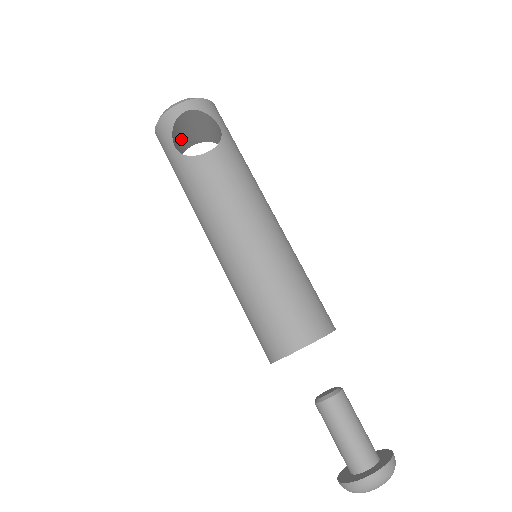
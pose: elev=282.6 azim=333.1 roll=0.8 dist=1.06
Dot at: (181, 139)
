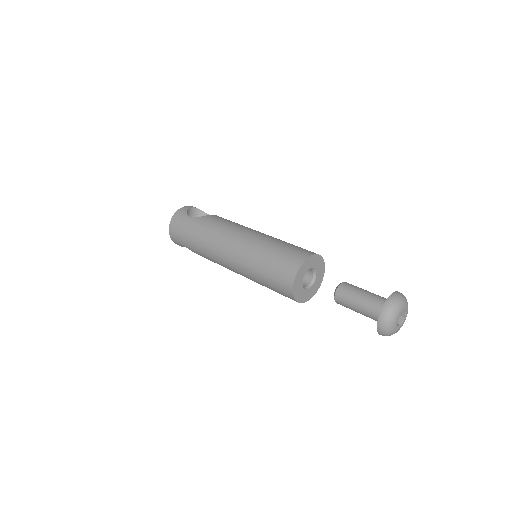
Dot at: occluded
